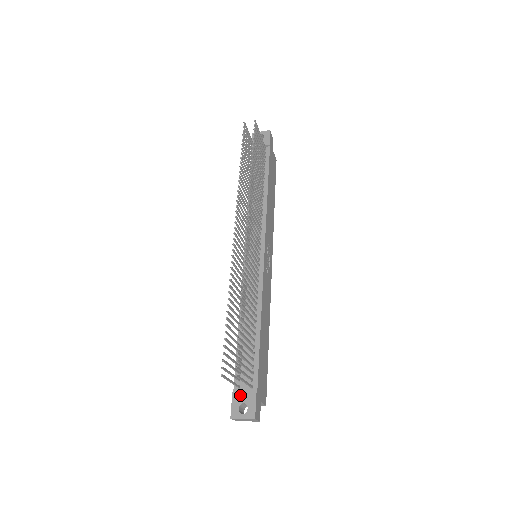
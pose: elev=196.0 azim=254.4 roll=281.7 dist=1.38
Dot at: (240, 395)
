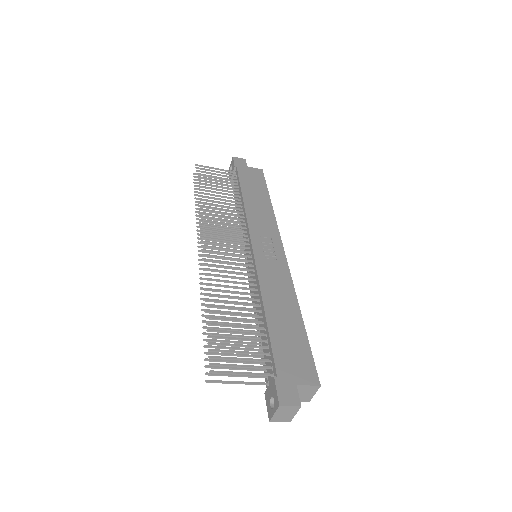
Dot at: (268, 391)
